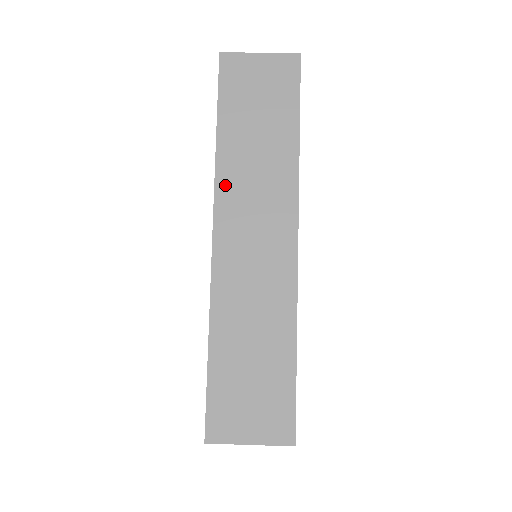
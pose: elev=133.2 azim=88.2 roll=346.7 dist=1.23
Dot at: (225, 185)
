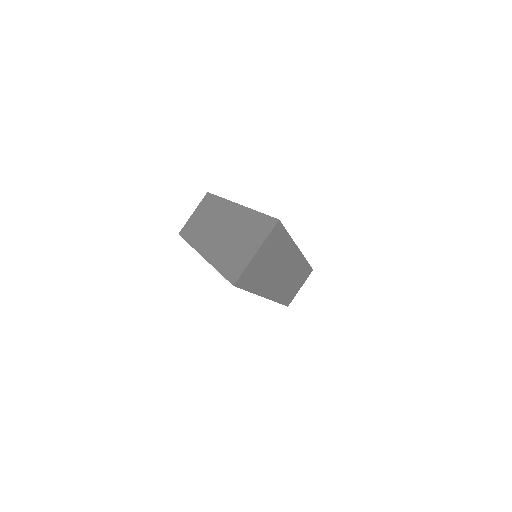
Dot at: (266, 290)
